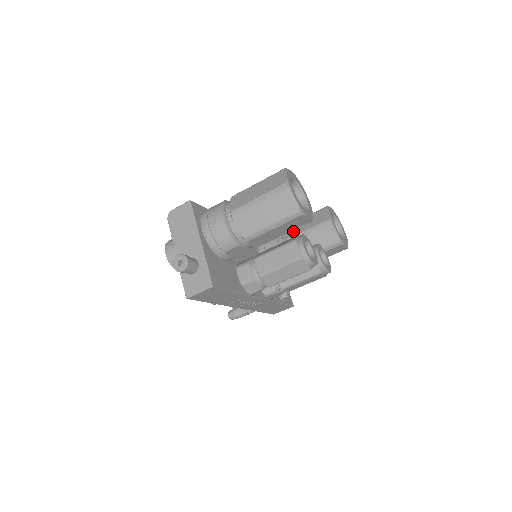
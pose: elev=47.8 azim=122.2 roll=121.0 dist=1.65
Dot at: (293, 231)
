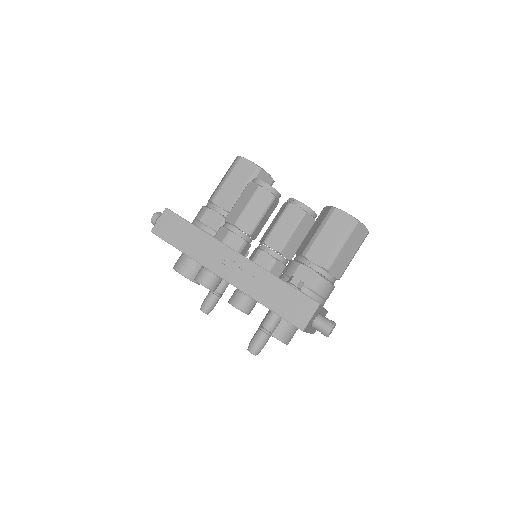
Dot at: occluded
